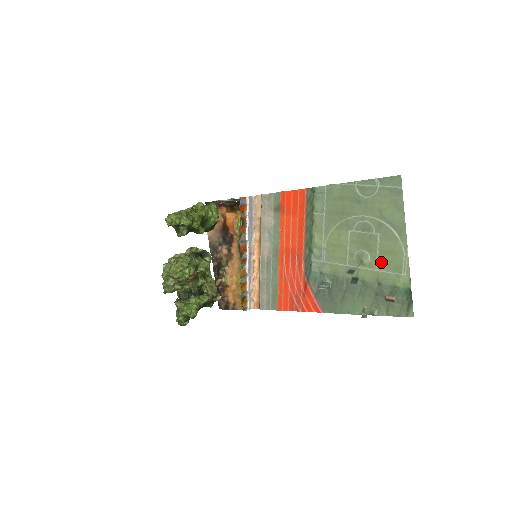
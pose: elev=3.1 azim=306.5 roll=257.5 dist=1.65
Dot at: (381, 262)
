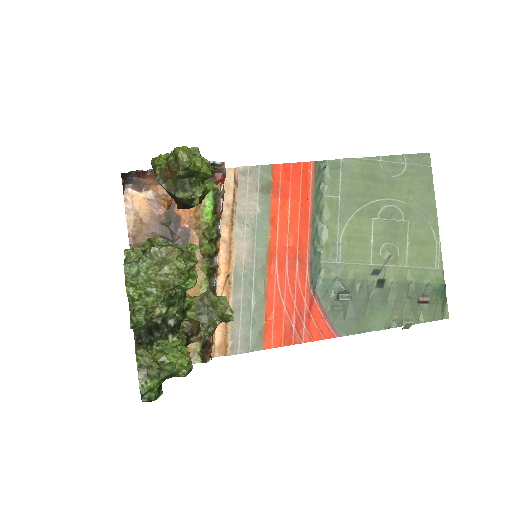
Dot at: (412, 255)
